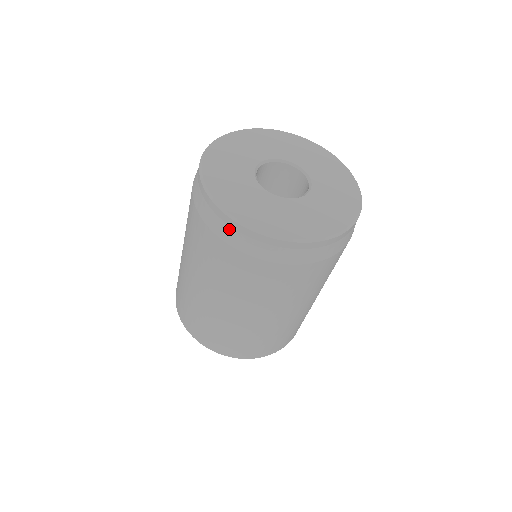
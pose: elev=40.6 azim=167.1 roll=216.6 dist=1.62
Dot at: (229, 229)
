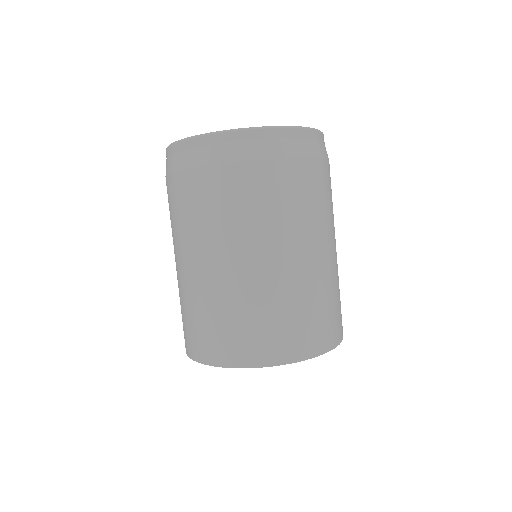
Dot at: (178, 155)
